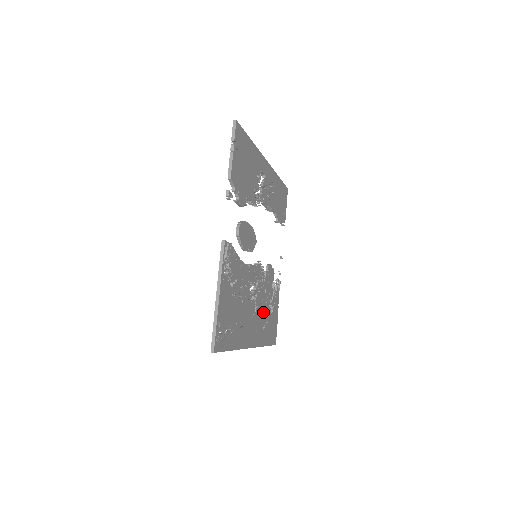
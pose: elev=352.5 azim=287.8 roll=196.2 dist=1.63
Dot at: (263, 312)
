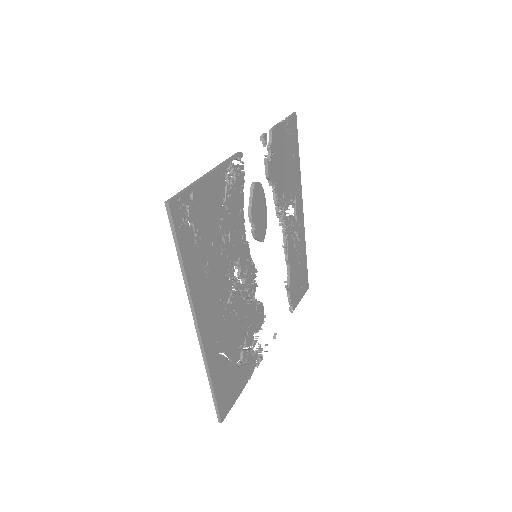
Dot at: (232, 333)
